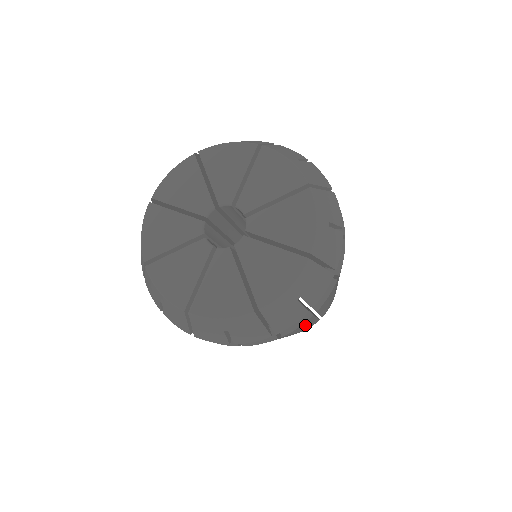
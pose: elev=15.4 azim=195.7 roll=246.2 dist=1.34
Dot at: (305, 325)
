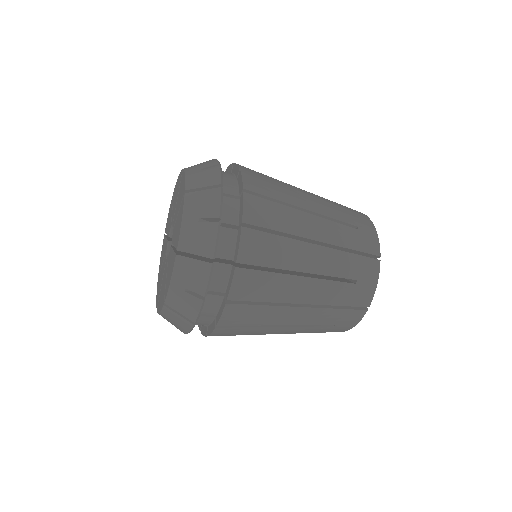
Dot at: (264, 315)
